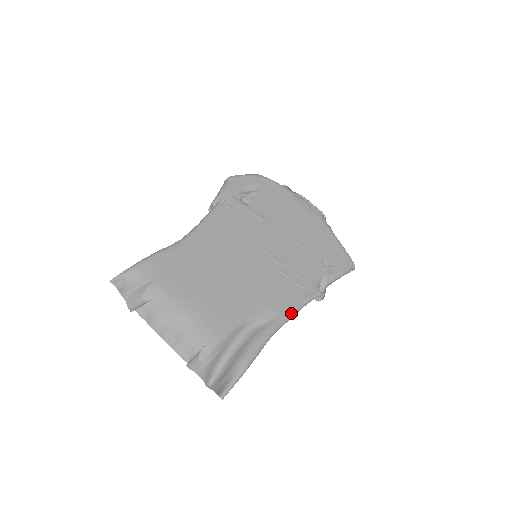
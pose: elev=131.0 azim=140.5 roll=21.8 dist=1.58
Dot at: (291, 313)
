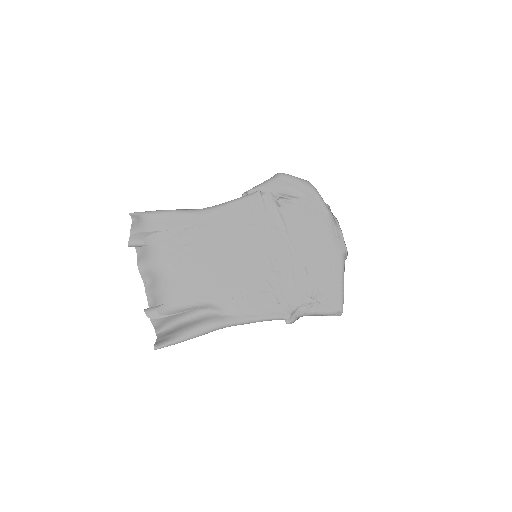
Dot at: (251, 320)
